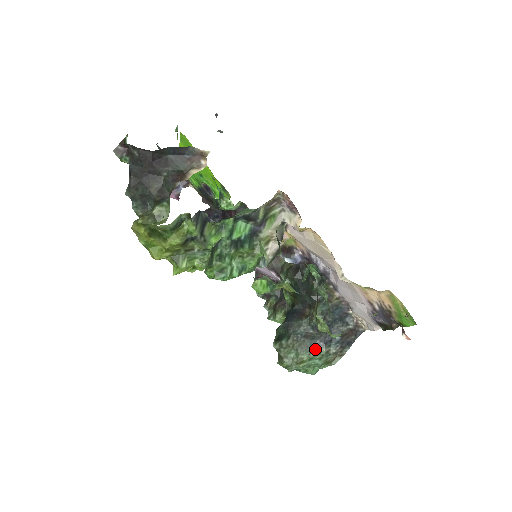
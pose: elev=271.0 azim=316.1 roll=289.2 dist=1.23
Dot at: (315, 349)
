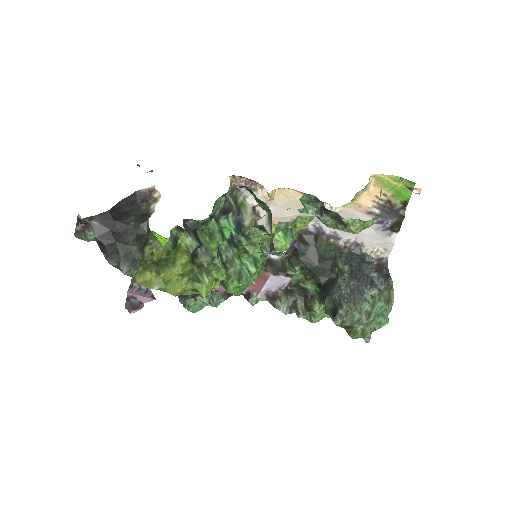
Dot at: (368, 295)
